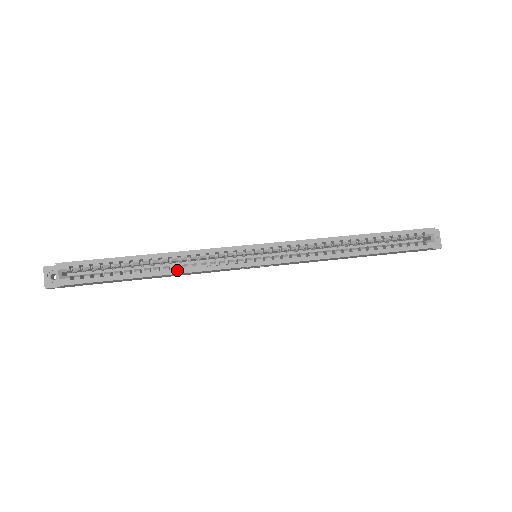
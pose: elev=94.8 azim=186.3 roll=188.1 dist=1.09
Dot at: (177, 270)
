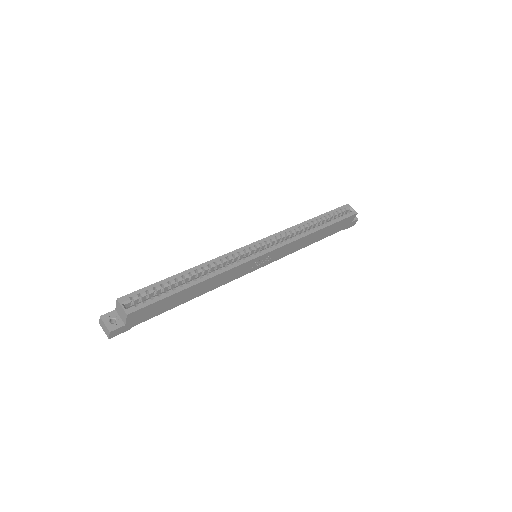
Dot at: (212, 274)
